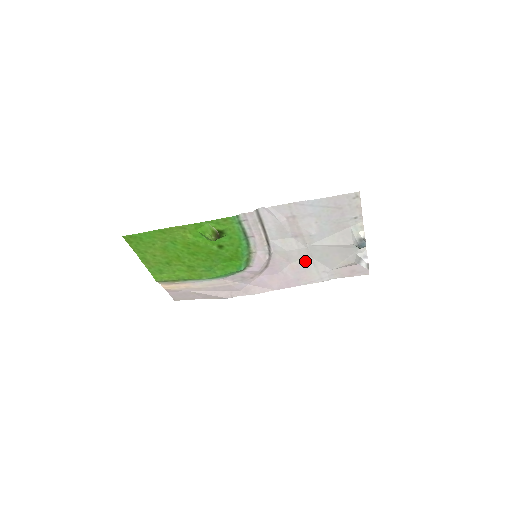
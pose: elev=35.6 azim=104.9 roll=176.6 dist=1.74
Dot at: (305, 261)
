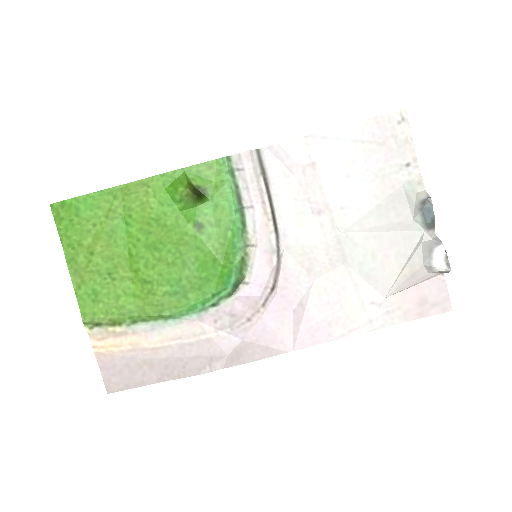
Dot at: (338, 276)
